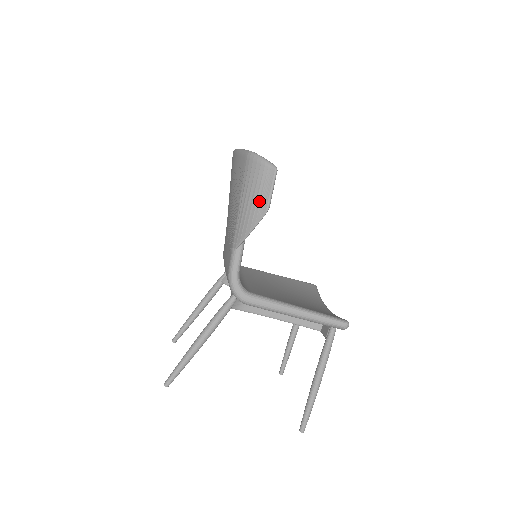
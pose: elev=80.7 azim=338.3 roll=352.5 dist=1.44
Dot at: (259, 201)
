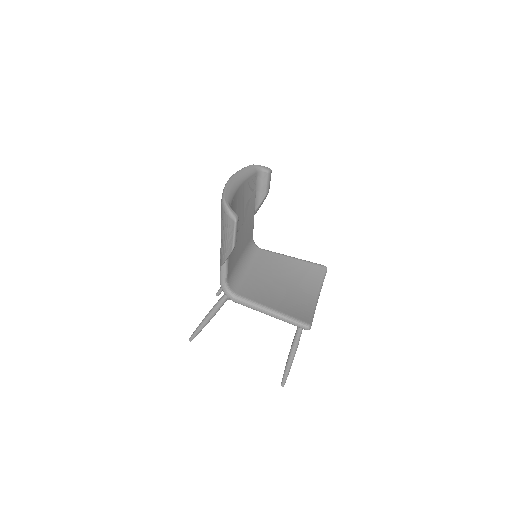
Dot at: (228, 241)
